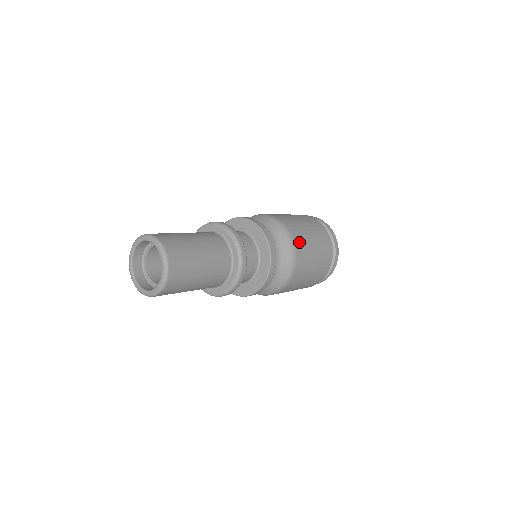
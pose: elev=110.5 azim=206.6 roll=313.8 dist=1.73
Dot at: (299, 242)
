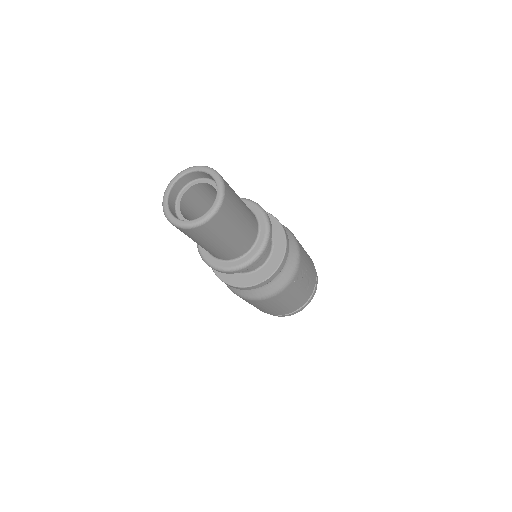
Dot at: occluded
